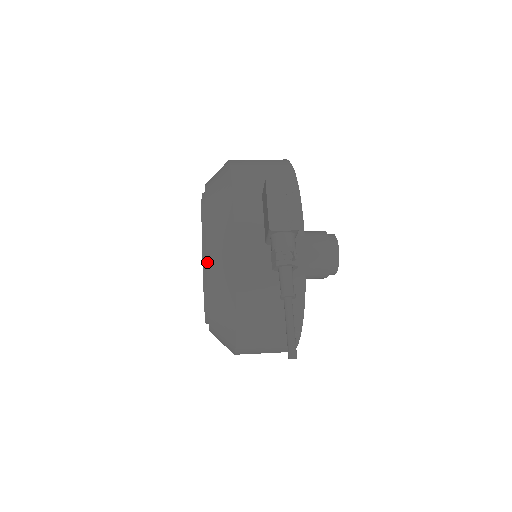
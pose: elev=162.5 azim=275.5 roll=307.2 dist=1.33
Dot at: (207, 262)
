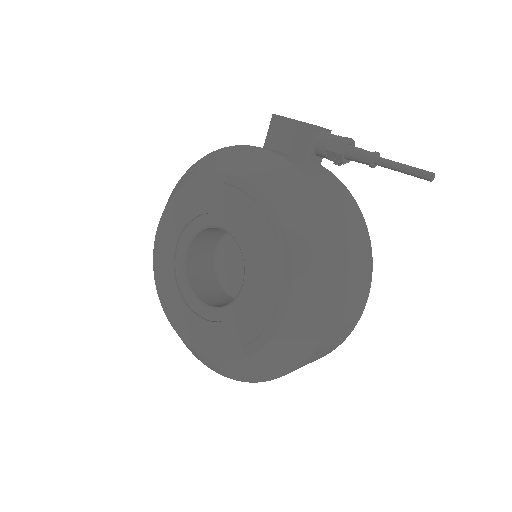
Dot at: (265, 194)
